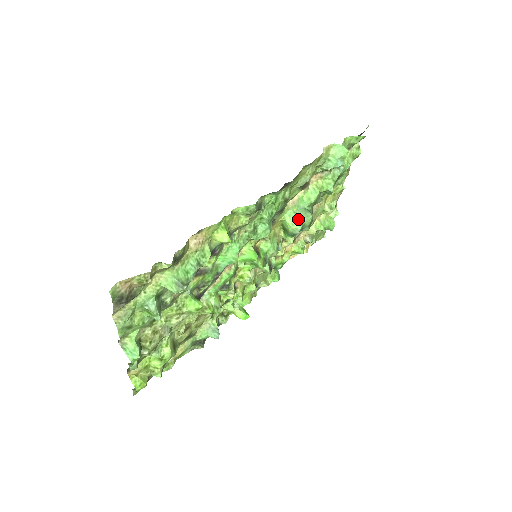
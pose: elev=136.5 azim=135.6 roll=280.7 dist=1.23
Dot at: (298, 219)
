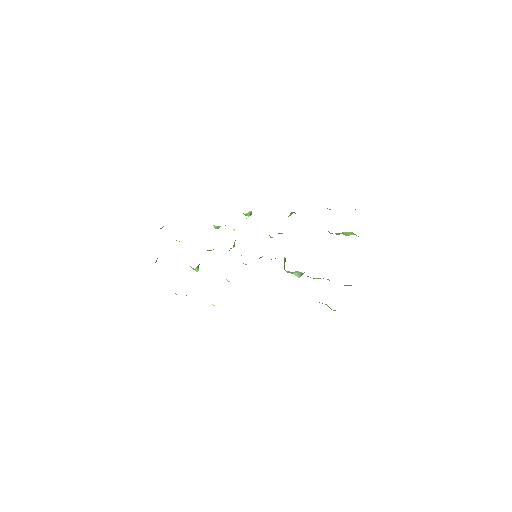
Dot at: (291, 273)
